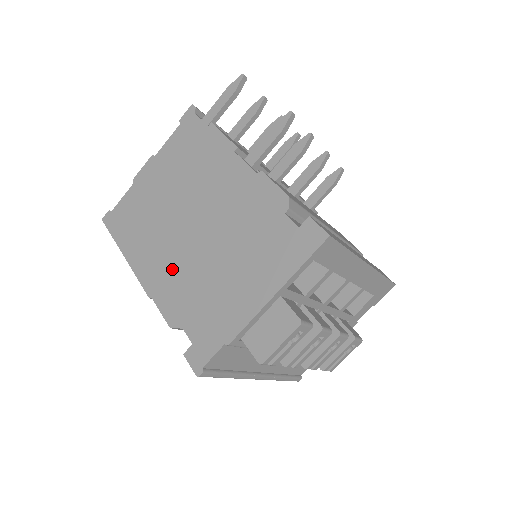
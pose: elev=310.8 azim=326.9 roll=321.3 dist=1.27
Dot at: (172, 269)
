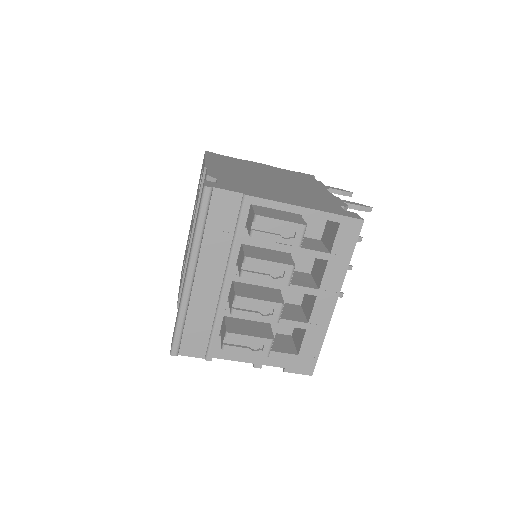
Dot at: (236, 173)
